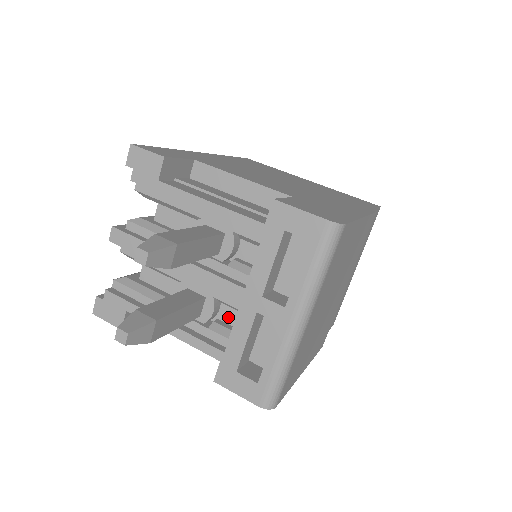
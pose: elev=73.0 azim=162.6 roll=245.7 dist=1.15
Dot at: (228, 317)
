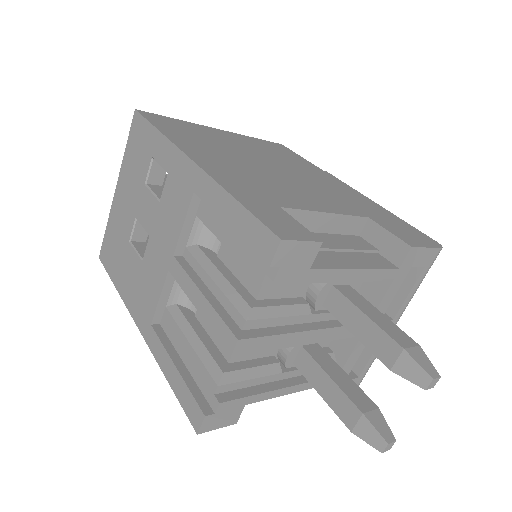
Dot at: occluded
